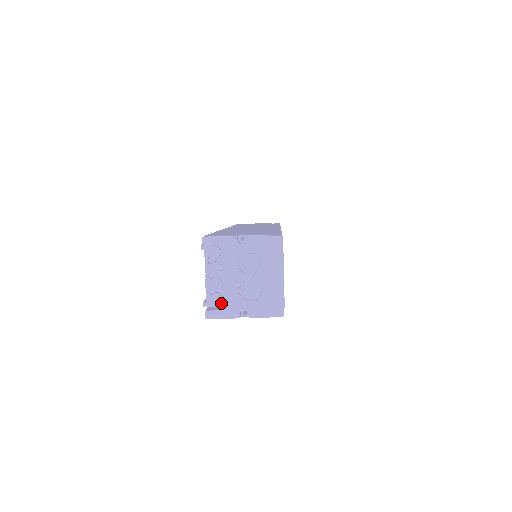
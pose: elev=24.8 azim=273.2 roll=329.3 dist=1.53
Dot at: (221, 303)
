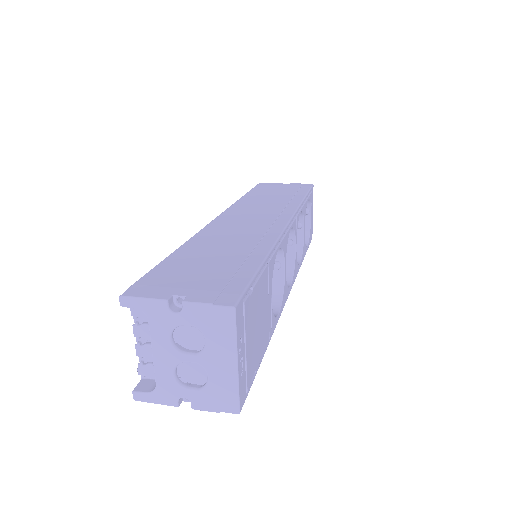
Dot at: occluded
